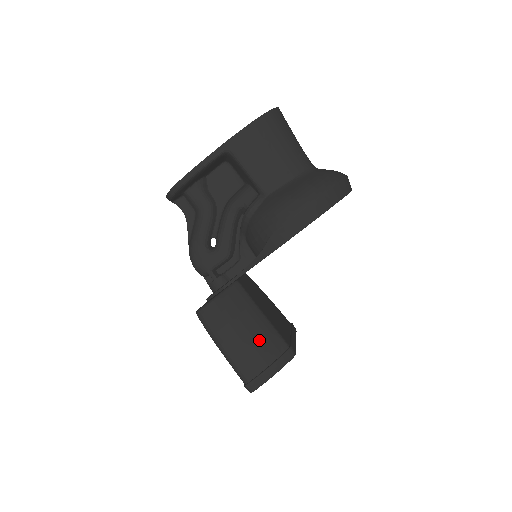
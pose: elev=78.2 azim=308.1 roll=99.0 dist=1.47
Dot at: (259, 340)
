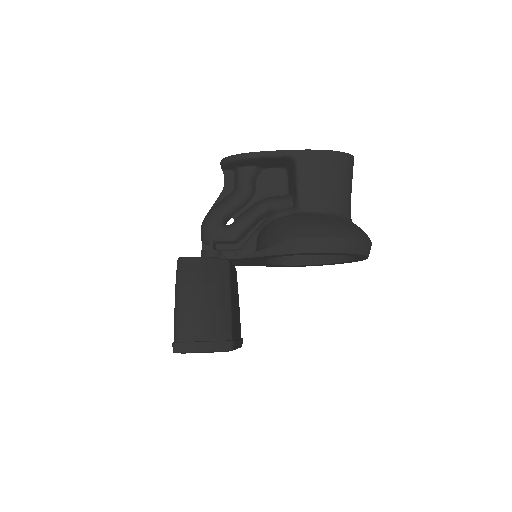
Dot at: (213, 315)
